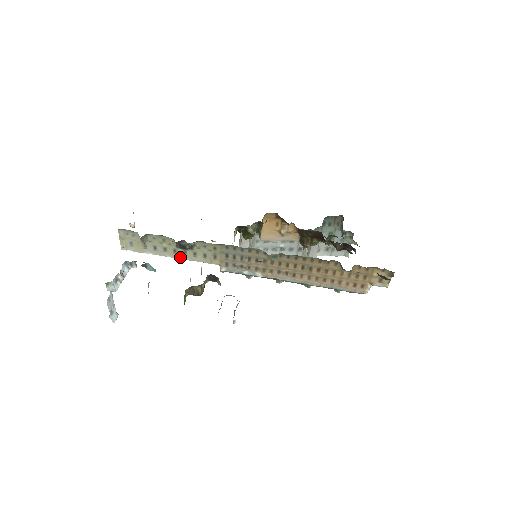
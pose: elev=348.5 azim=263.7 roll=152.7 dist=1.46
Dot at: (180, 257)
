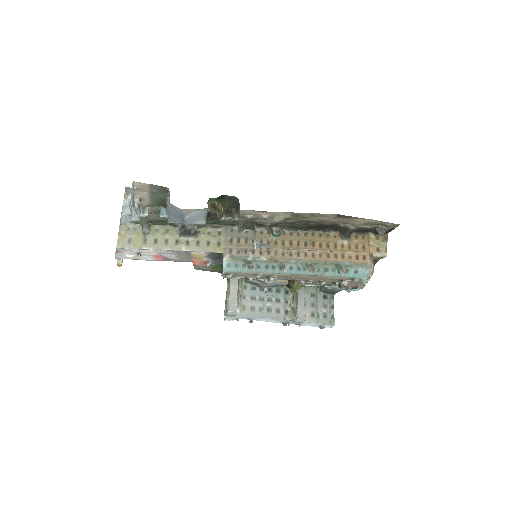
Dot at: (181, 249)
